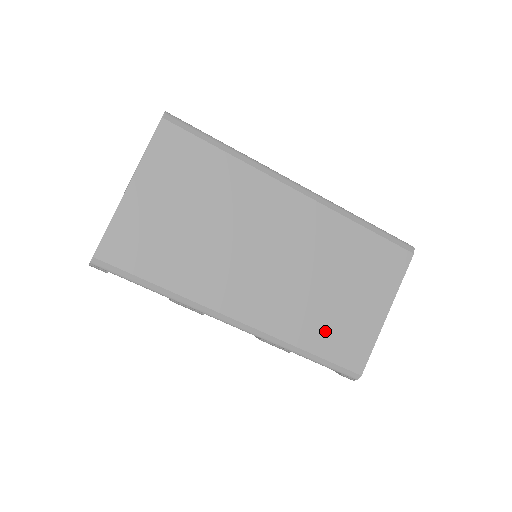
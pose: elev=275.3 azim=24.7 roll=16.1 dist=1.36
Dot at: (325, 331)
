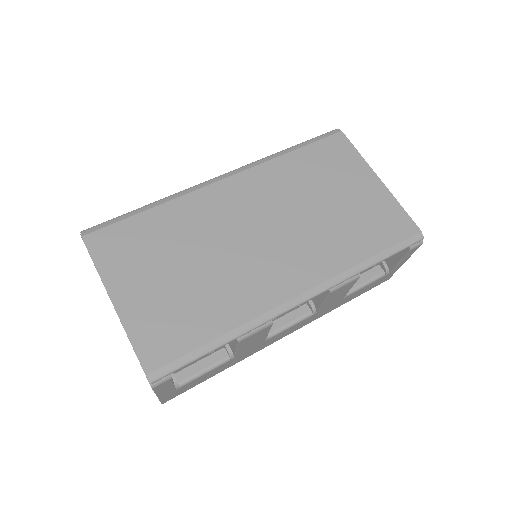
Dot at: (360, 233)
